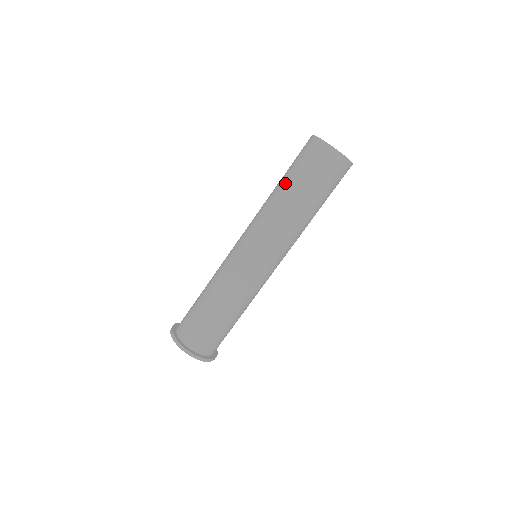
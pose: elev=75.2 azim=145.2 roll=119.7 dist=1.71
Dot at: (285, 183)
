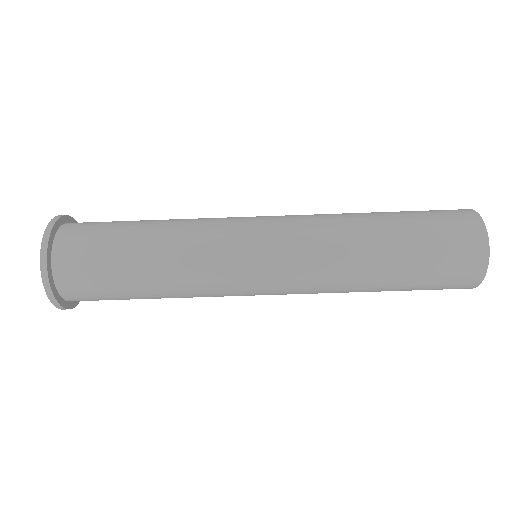
Dot at: (390, 219)
